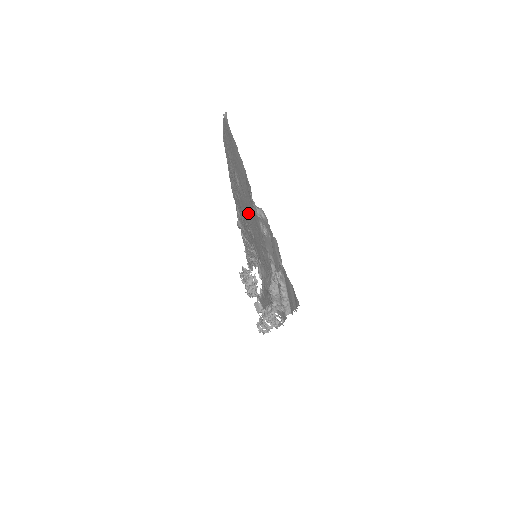
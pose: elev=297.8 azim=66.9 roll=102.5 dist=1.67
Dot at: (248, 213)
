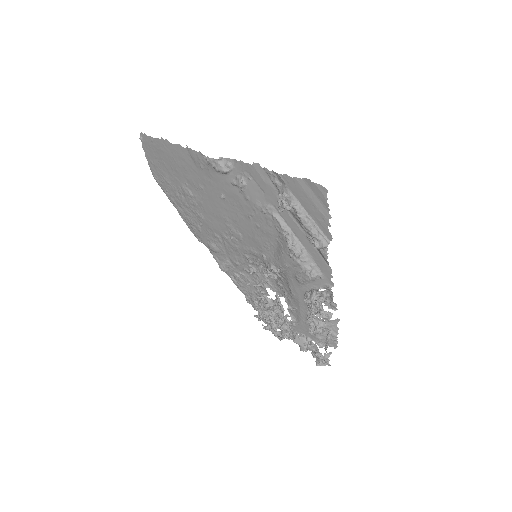
Dot at: (218, 208)
